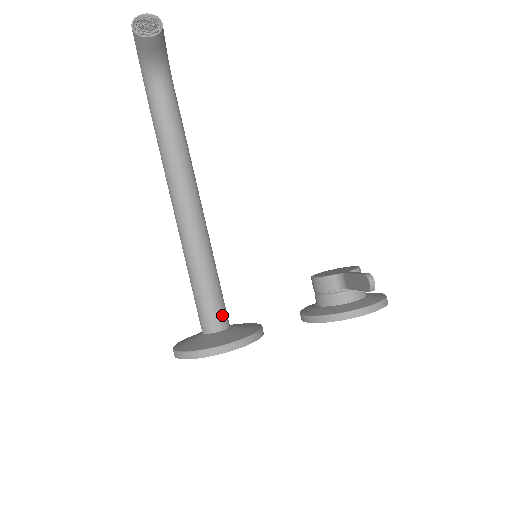
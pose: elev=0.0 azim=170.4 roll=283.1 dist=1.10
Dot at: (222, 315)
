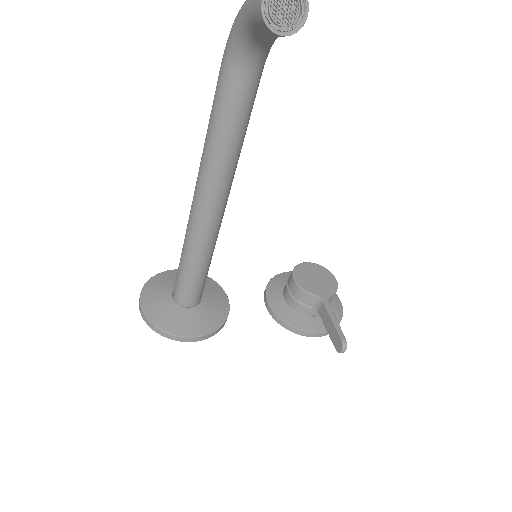
Dot at: (199, 295)
